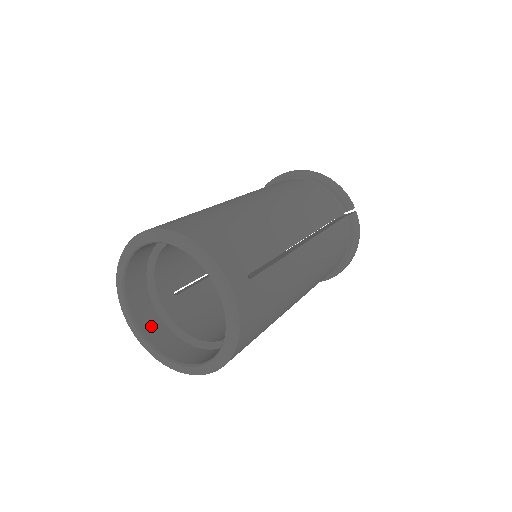
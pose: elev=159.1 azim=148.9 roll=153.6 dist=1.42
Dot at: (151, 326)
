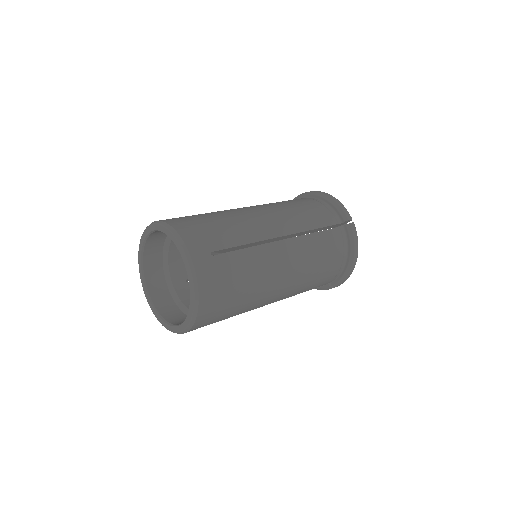
Dot at: (162, 301)
